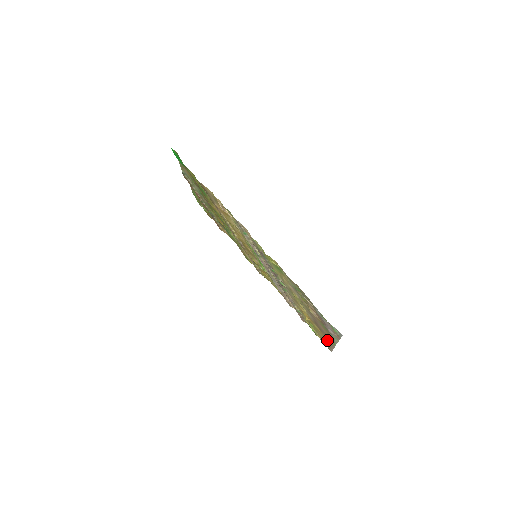
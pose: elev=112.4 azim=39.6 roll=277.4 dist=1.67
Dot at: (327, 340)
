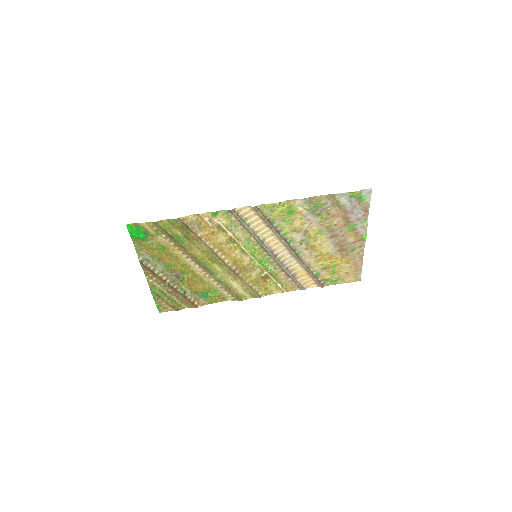
Dot at: (354, 259)
